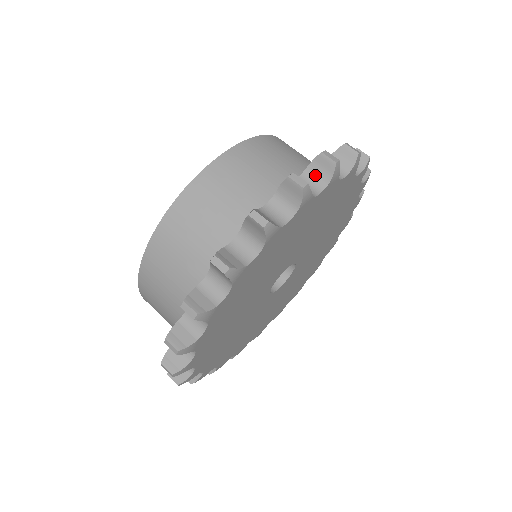
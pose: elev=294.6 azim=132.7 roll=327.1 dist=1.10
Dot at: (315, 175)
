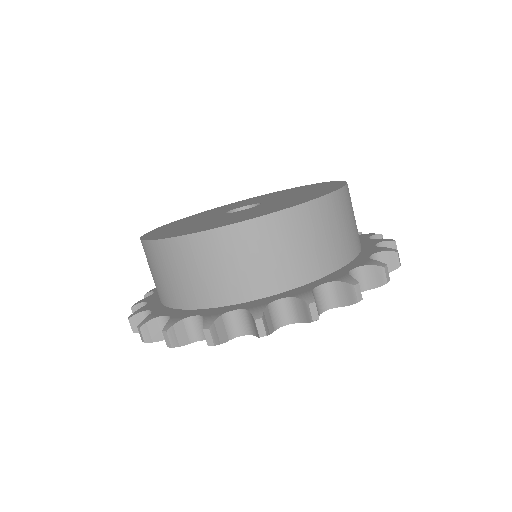
Dot at: (295, 308)
